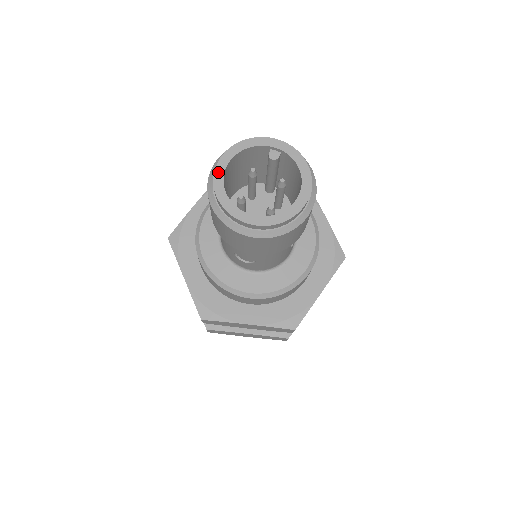
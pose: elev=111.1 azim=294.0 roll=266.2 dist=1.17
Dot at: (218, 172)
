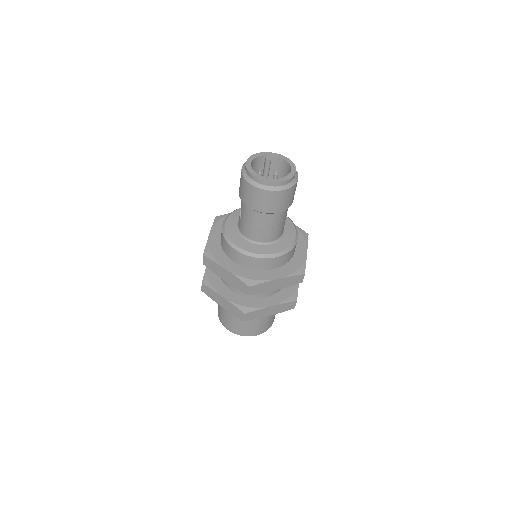
Dot at: (249, 168)
